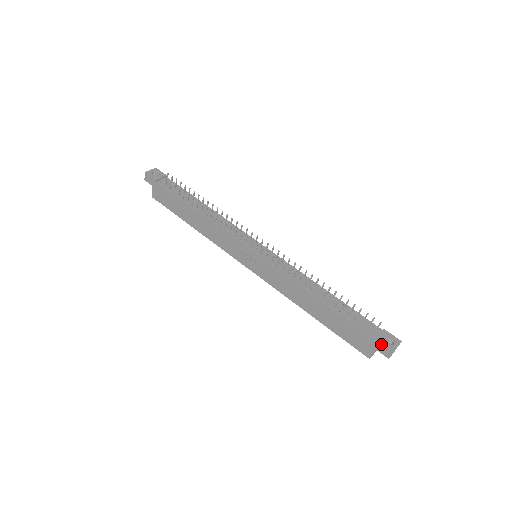
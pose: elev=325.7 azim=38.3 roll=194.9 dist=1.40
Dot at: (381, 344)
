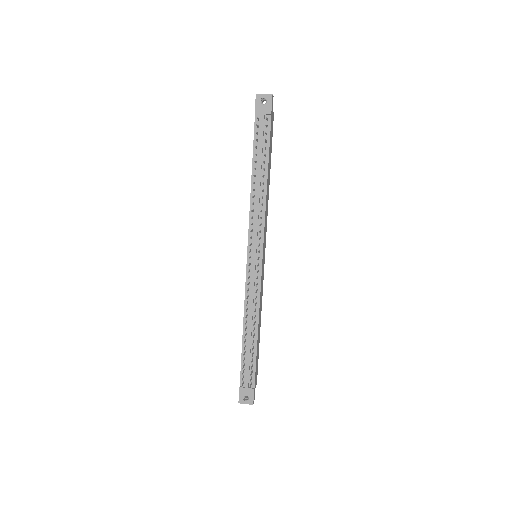
Dot at: (239, 392)
